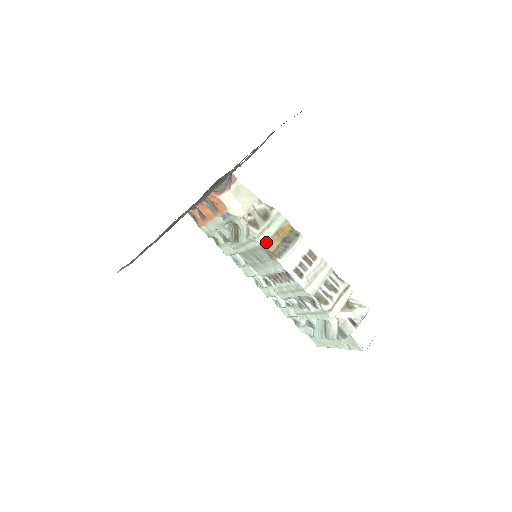
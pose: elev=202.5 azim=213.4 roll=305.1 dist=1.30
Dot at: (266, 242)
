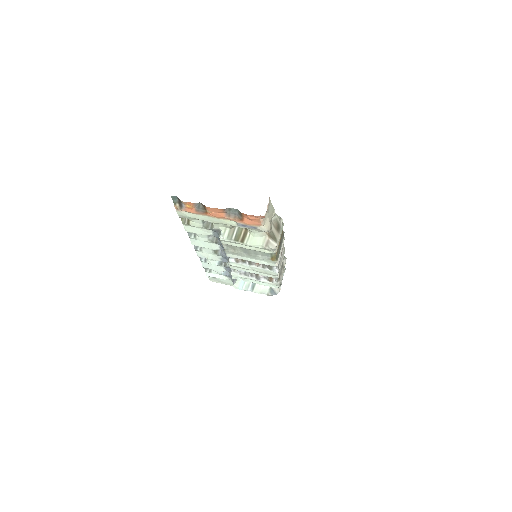
Dot at: occluded
